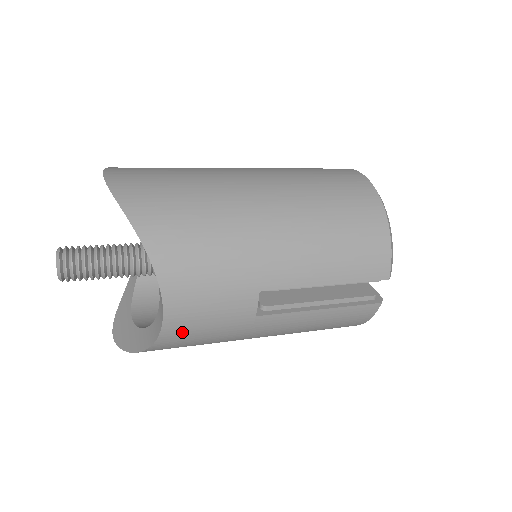
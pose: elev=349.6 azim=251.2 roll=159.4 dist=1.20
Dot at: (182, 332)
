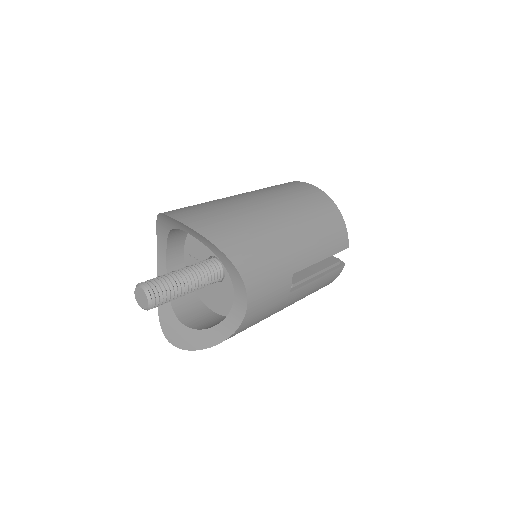
Dot at: (253, 317)
